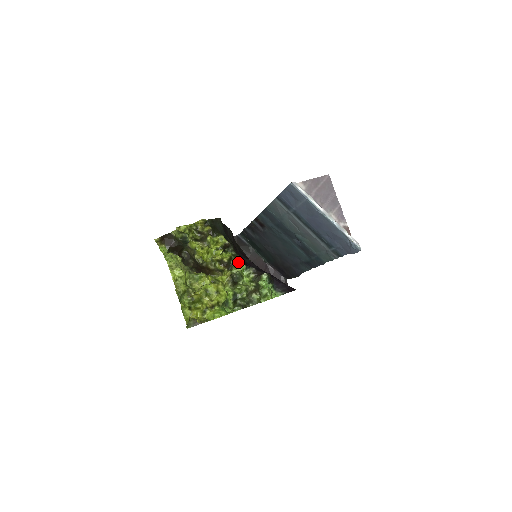
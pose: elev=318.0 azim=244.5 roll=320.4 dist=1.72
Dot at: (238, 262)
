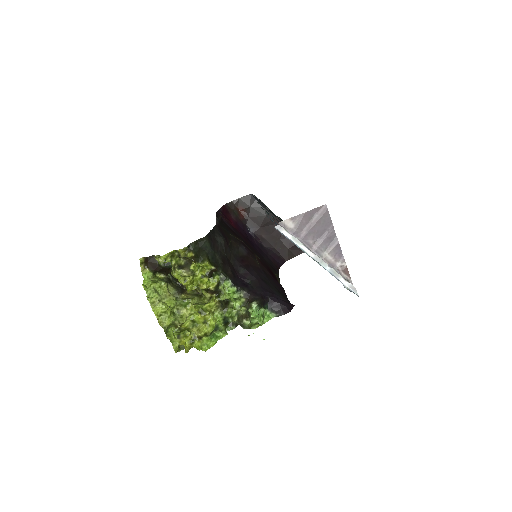
Dot at: (228, 285)
